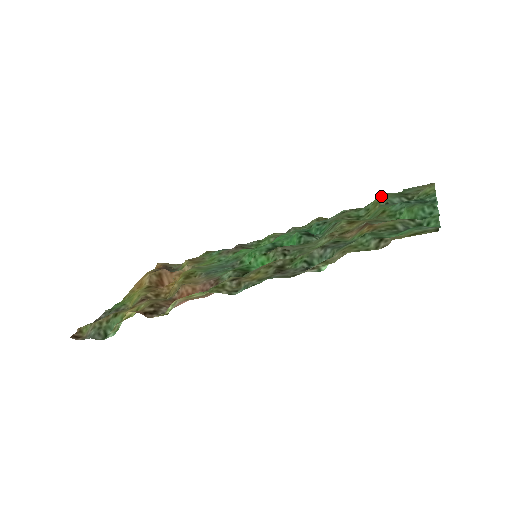
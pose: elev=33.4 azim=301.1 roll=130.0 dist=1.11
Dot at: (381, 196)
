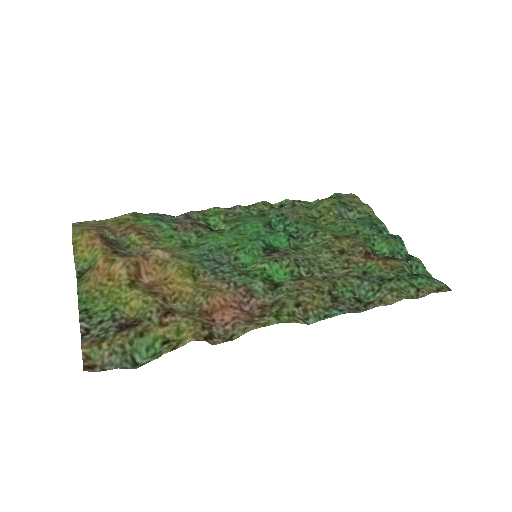
Dot at: (330, 202)
